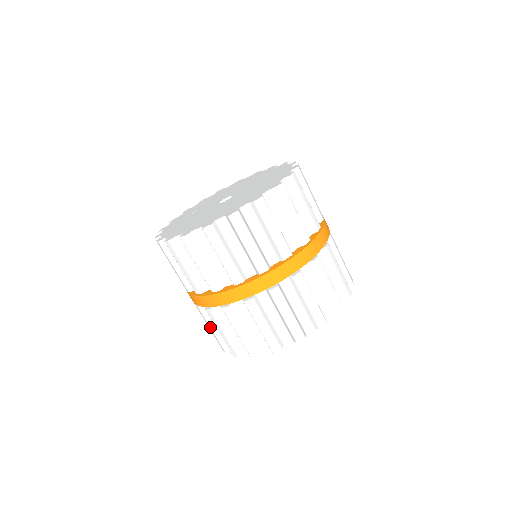
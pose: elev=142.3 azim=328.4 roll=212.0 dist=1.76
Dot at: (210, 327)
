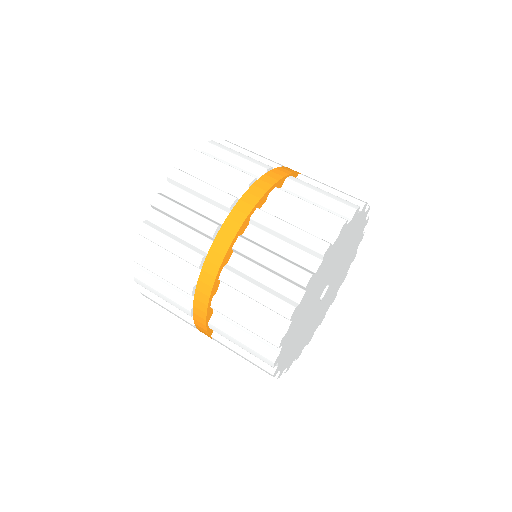
Dot at: (237, 353)
